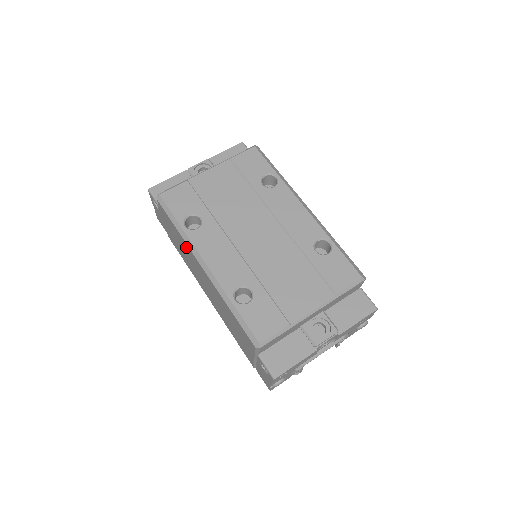
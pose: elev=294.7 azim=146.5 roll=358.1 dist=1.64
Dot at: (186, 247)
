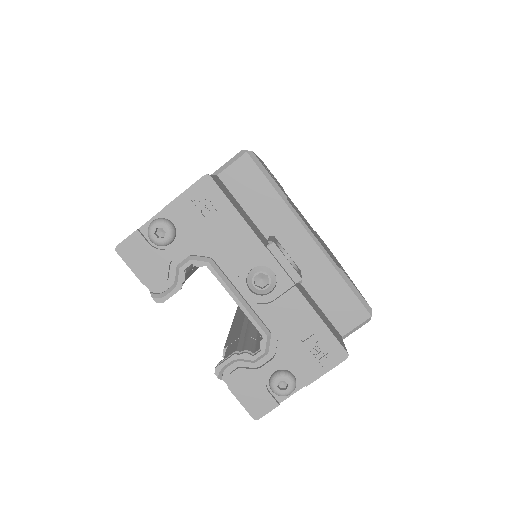
Dot at: occluded
